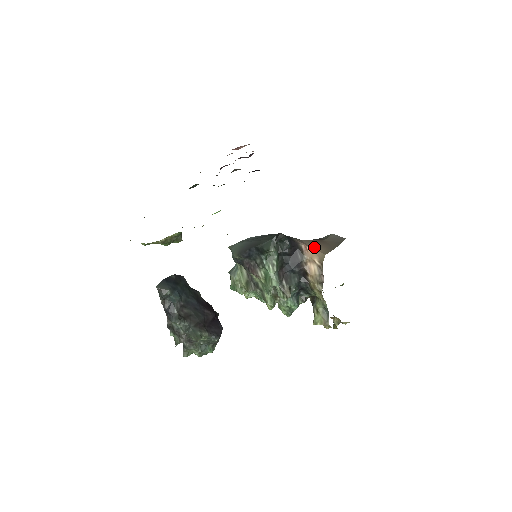
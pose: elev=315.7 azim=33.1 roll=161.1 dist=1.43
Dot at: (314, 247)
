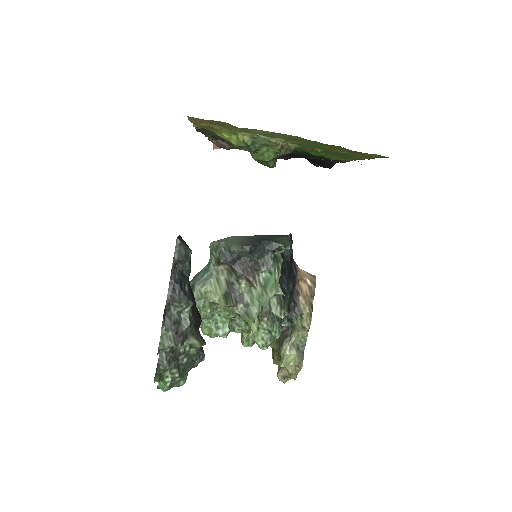
Dot at: (299, 268)
